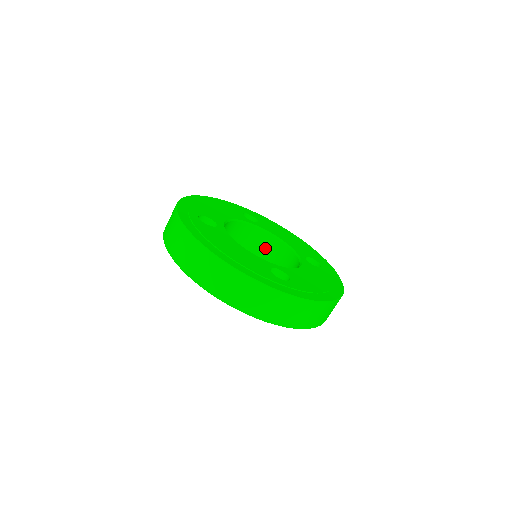
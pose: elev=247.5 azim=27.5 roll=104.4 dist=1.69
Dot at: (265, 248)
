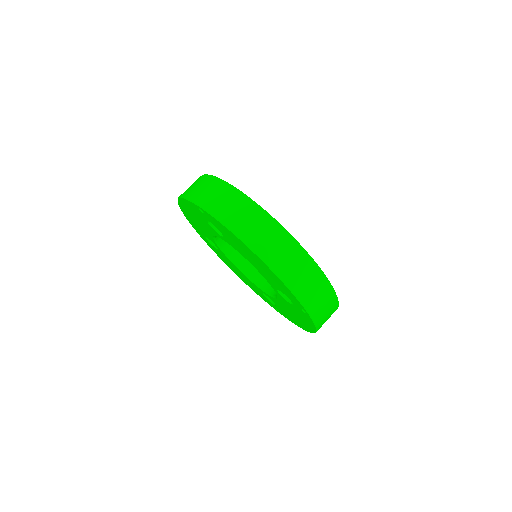
Dot at: occluded
